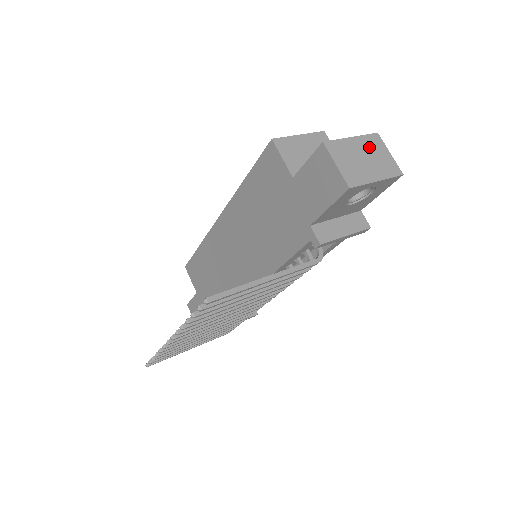
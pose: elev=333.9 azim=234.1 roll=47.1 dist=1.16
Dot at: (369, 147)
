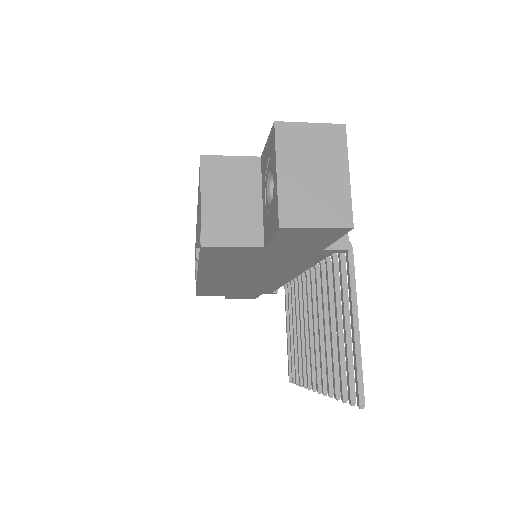
Dot at: (296, 154)
